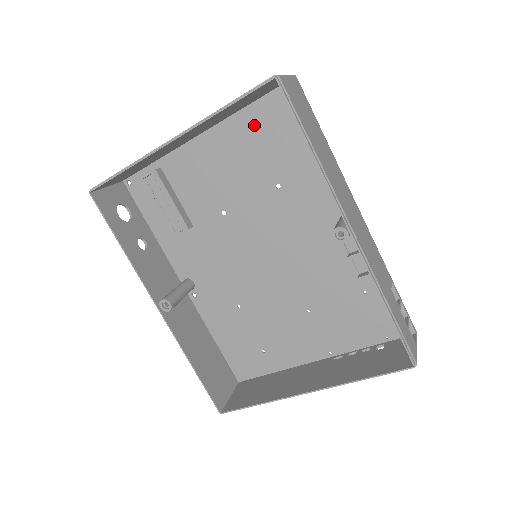
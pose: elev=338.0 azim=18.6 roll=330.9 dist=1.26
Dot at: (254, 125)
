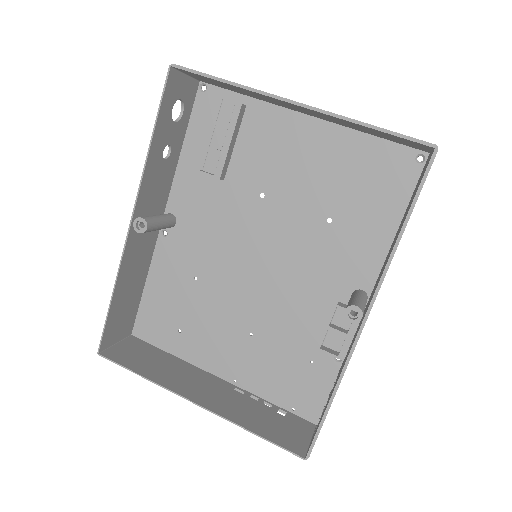
Dot at: (361, 155)
